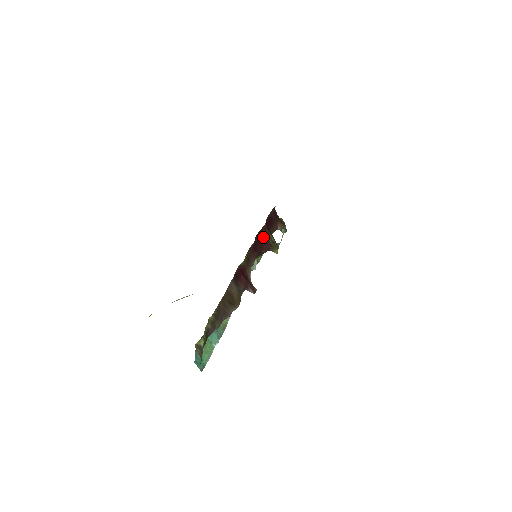
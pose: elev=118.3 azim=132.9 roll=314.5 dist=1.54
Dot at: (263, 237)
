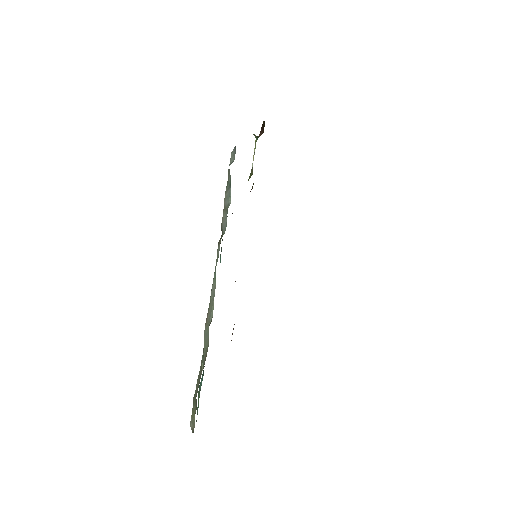
Dot at: occluded
